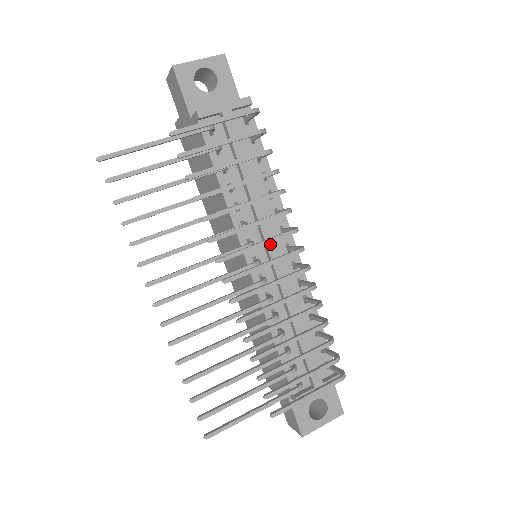
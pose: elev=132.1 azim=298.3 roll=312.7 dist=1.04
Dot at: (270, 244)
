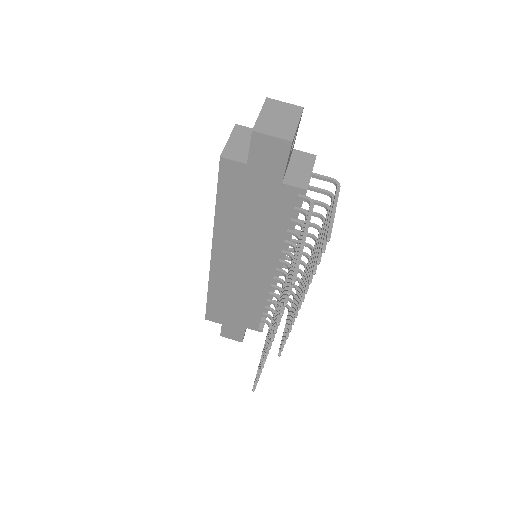
Dot at: occluded
